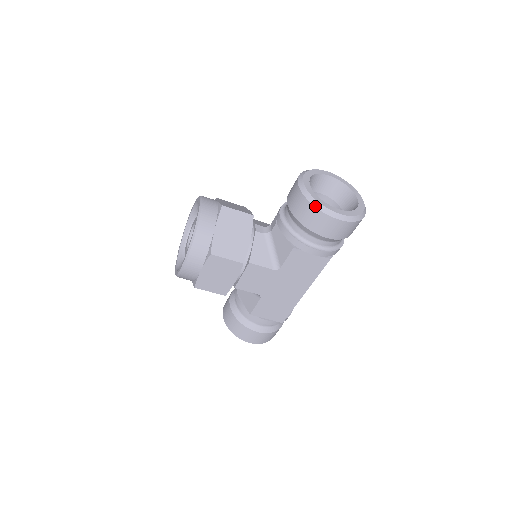
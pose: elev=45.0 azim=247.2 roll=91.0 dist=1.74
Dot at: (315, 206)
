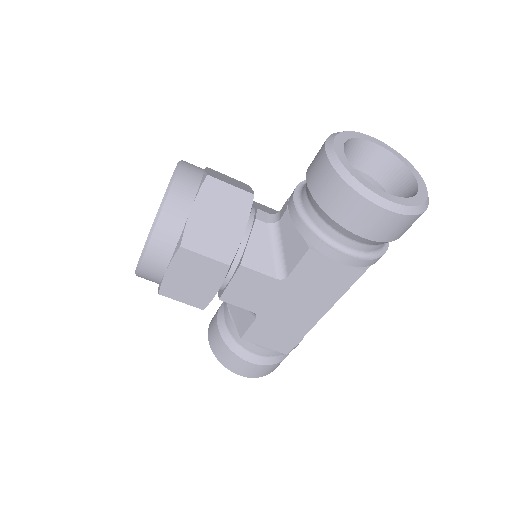
Dot at: (349, 184)
